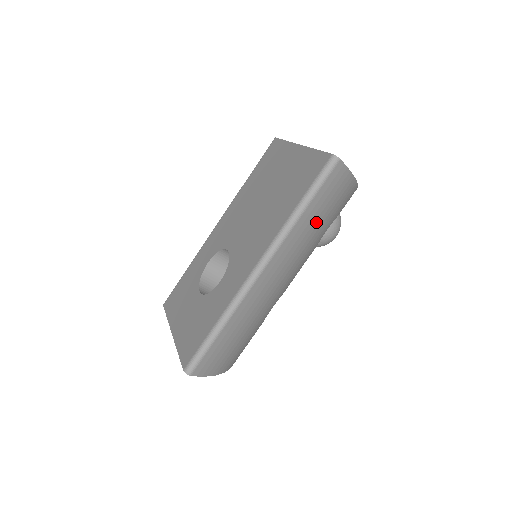
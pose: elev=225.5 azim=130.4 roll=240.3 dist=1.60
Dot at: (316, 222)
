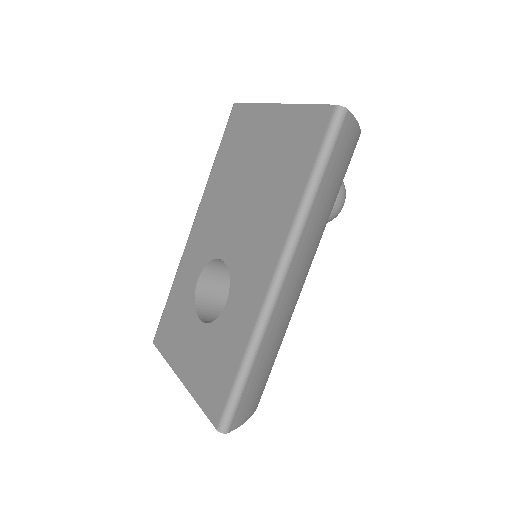
Dot at: (329, 197)
